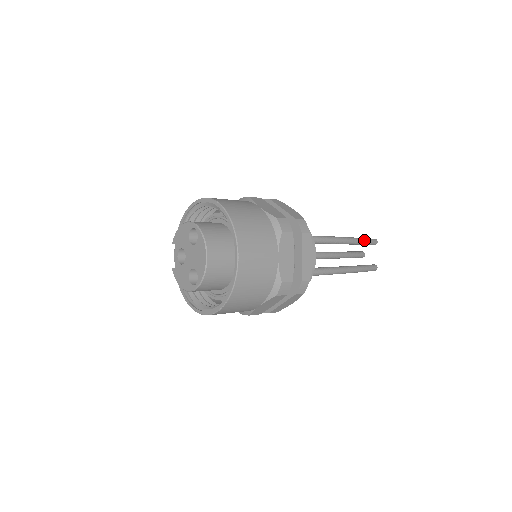
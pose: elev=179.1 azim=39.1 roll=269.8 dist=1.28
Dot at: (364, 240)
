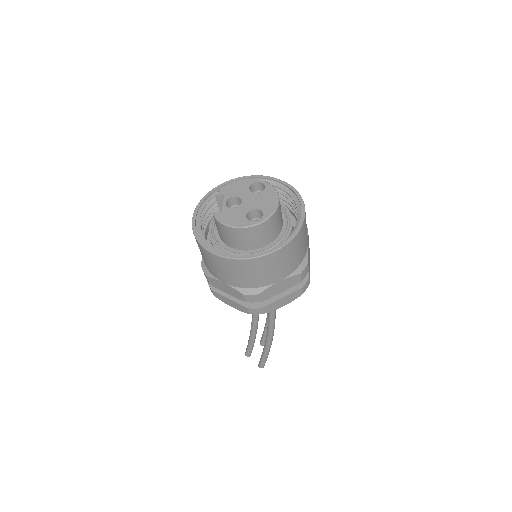
Dot at: occluded
